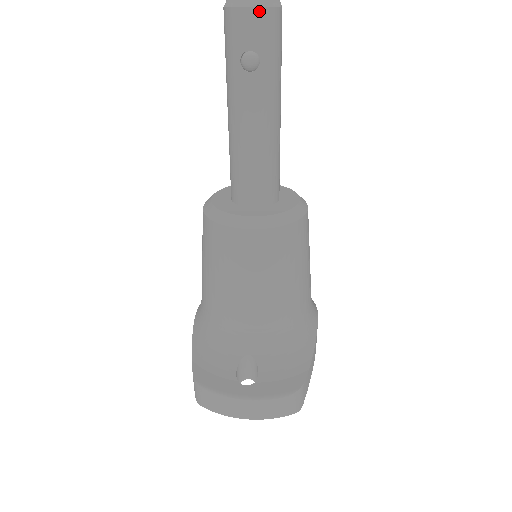
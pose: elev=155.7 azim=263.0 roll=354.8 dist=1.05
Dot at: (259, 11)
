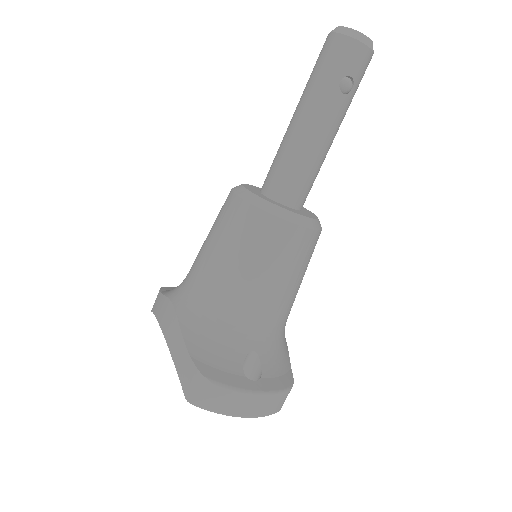
Dot at: (369, 52)
